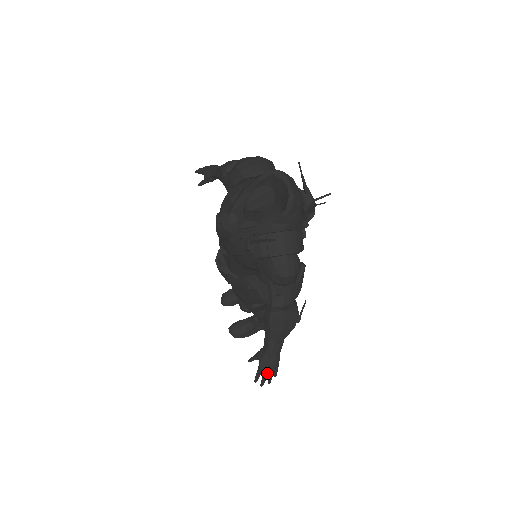
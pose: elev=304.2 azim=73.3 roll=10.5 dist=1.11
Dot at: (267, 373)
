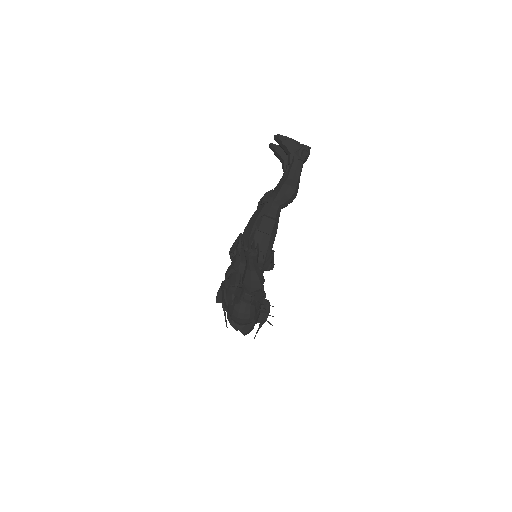
Dot at: occluded
